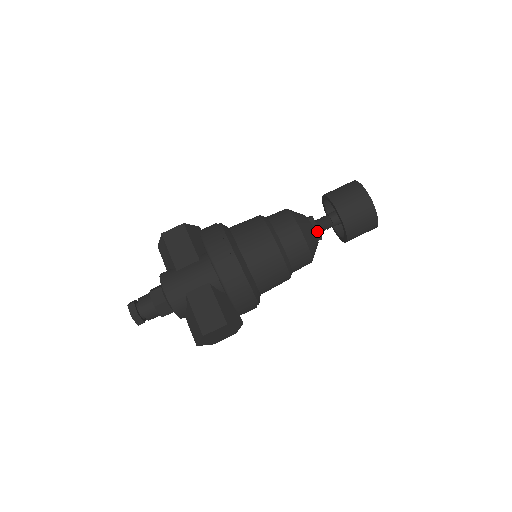
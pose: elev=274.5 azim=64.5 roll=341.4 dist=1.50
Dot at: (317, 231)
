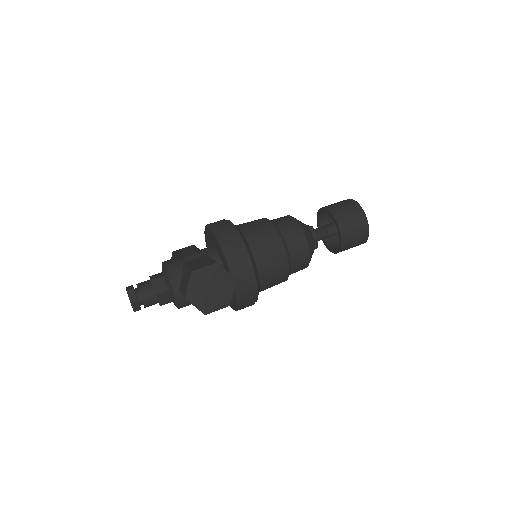
Dot at: (311, 229)
